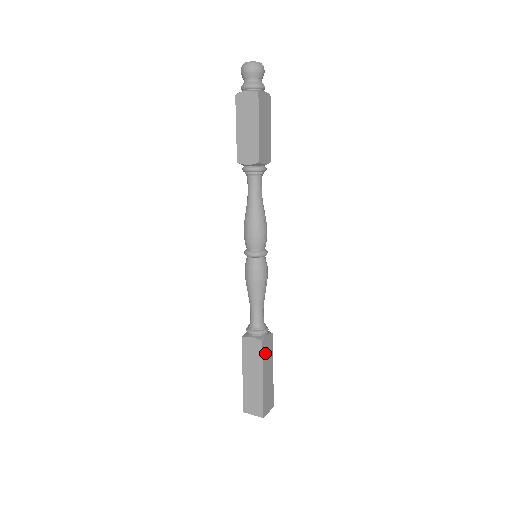
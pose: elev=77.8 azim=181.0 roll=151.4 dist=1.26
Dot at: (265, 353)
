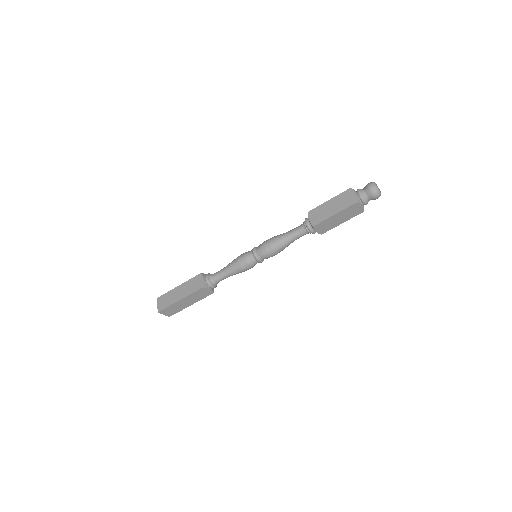
Dot at: (198, 293)
